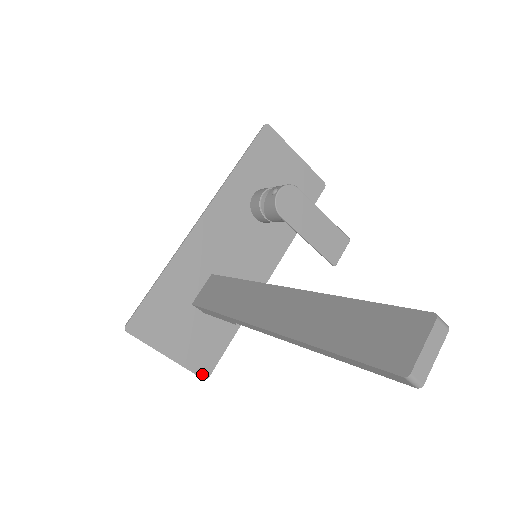
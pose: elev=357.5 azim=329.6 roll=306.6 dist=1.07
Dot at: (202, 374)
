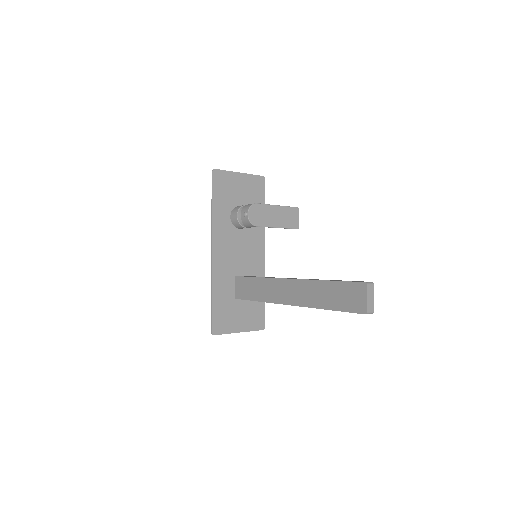
Dot at: (261, 328)
